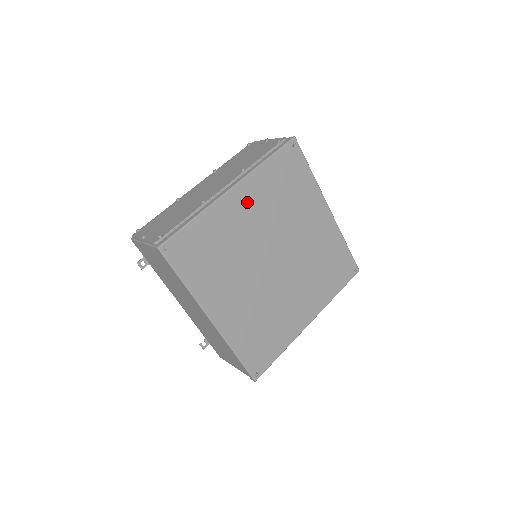
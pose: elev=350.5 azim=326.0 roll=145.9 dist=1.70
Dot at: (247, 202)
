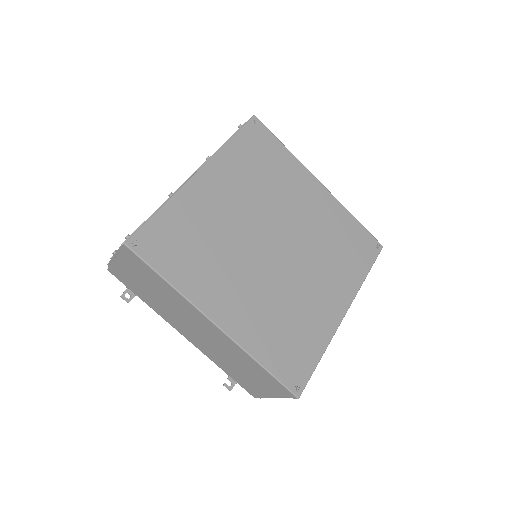
Dot at: (220, 184)
